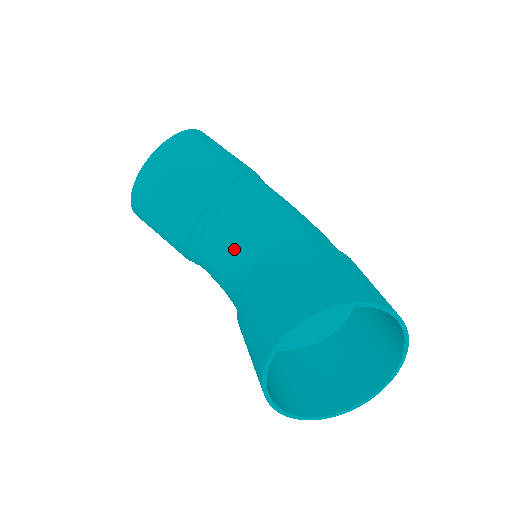
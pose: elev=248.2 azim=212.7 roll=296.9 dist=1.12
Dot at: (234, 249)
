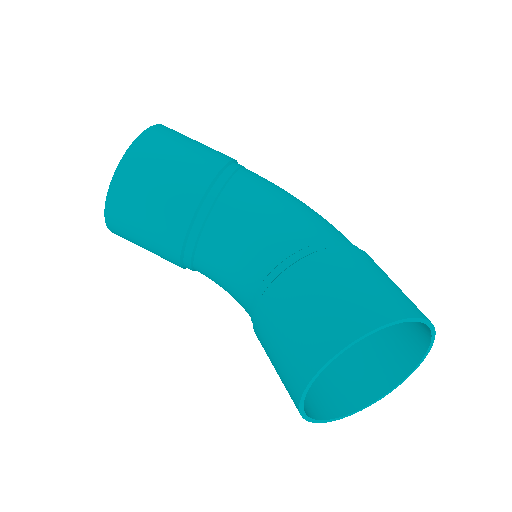
Dot at: (233, 264)
